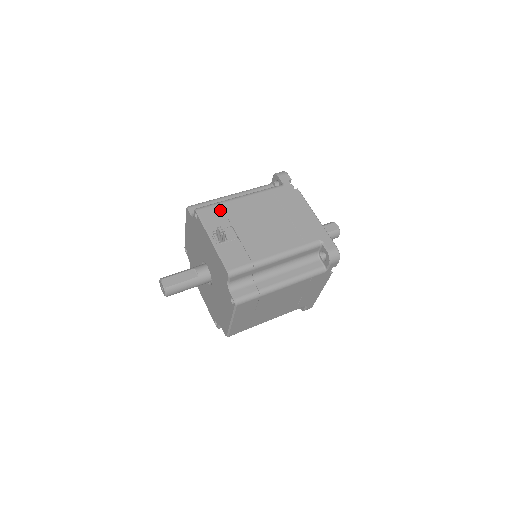
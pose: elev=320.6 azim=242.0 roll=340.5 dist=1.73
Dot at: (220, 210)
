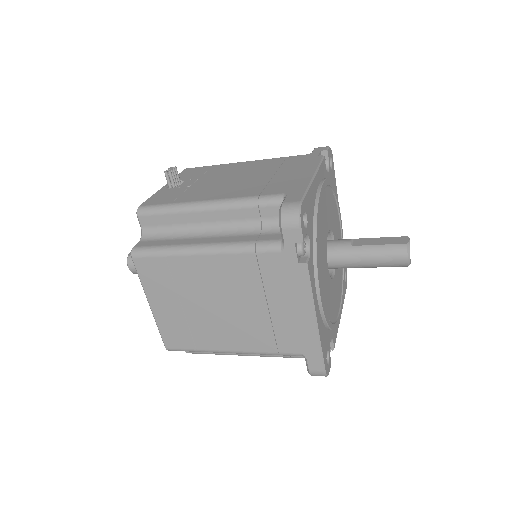
Dot at: (206, 169)
